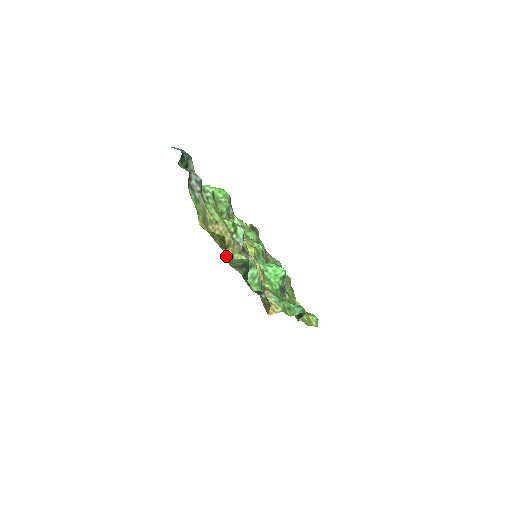
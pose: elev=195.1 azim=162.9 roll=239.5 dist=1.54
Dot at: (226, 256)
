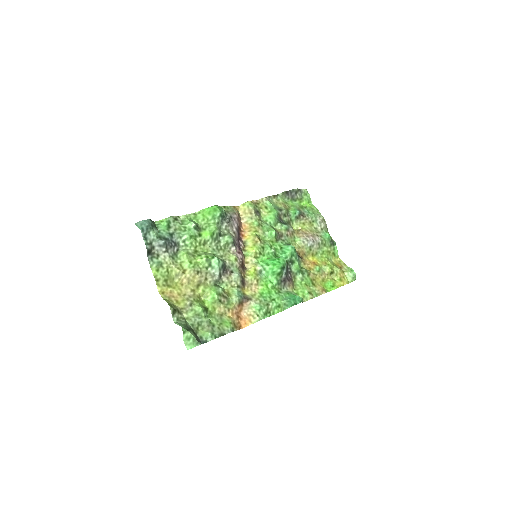
Dot at: (181, 311)
